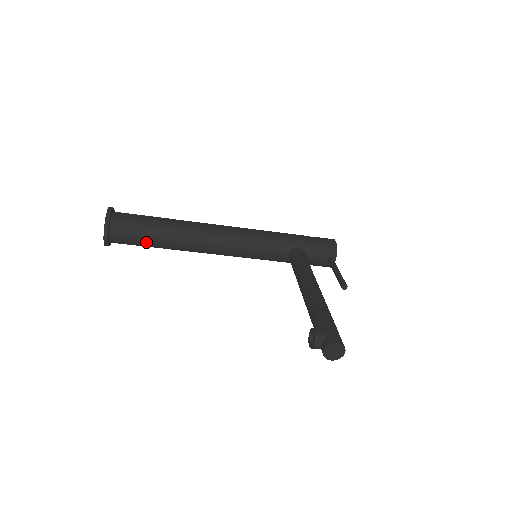
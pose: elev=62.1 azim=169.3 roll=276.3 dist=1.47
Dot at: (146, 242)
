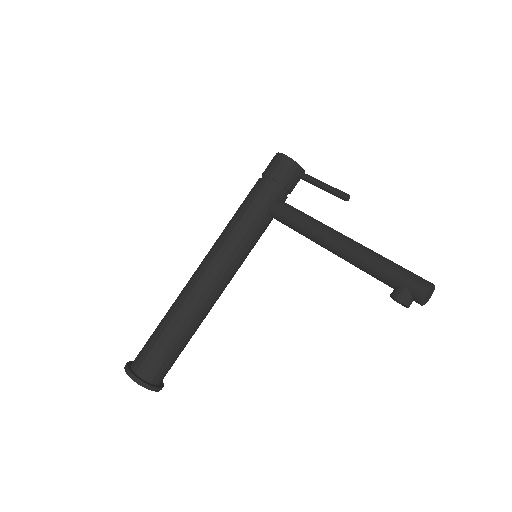
Dot at: (180, 352)
